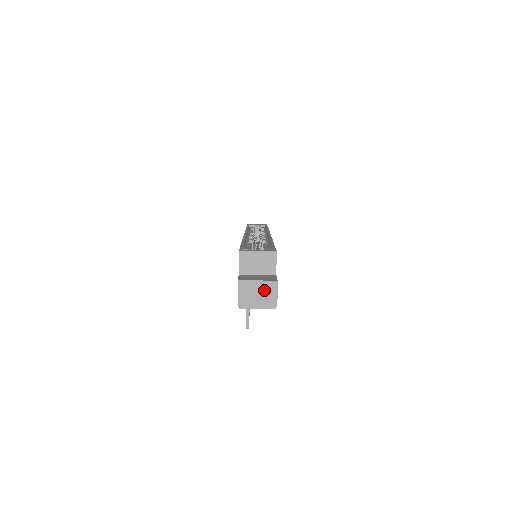
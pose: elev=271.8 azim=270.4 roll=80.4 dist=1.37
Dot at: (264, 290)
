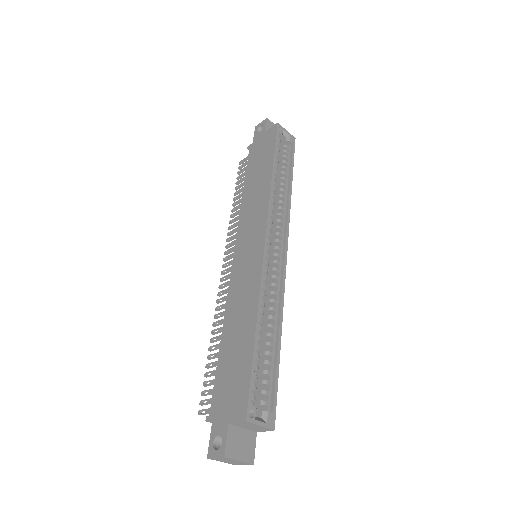
Dot at: (238, 463)
